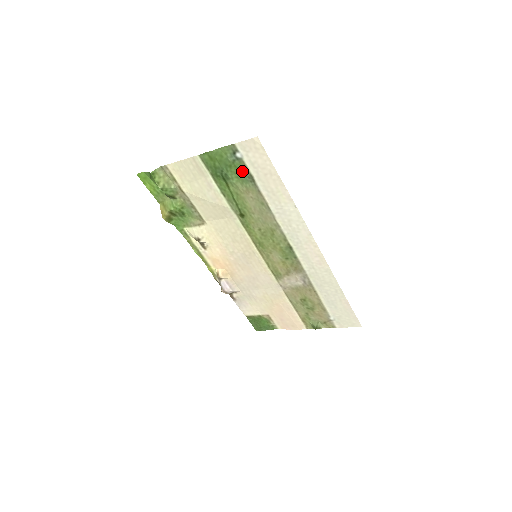
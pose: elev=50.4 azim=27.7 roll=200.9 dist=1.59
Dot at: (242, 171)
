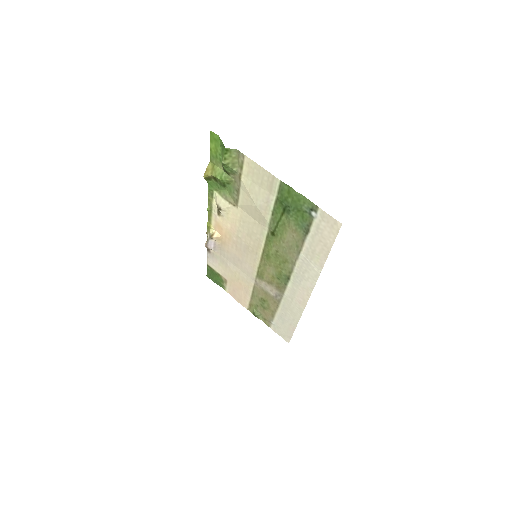
Dot at: (305, 221)
